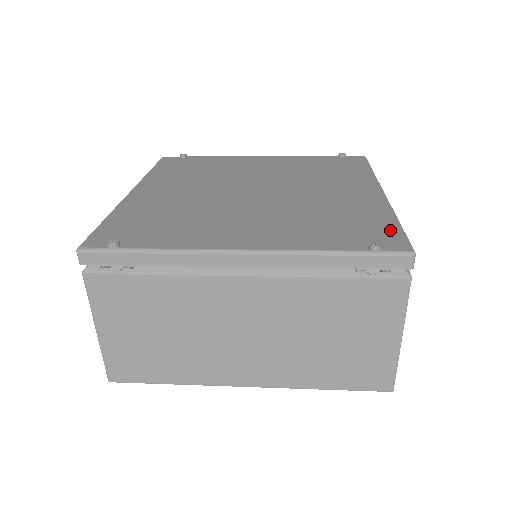
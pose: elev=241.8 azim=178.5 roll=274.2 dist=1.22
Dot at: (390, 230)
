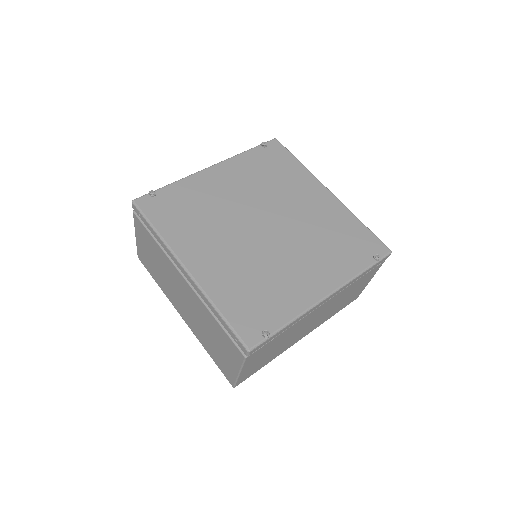
Dot at: (369, 236)
